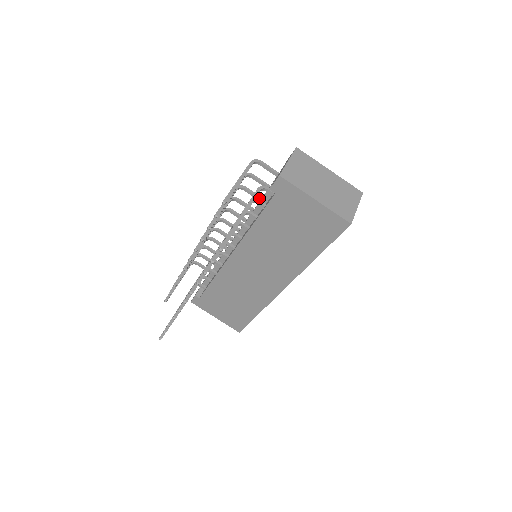
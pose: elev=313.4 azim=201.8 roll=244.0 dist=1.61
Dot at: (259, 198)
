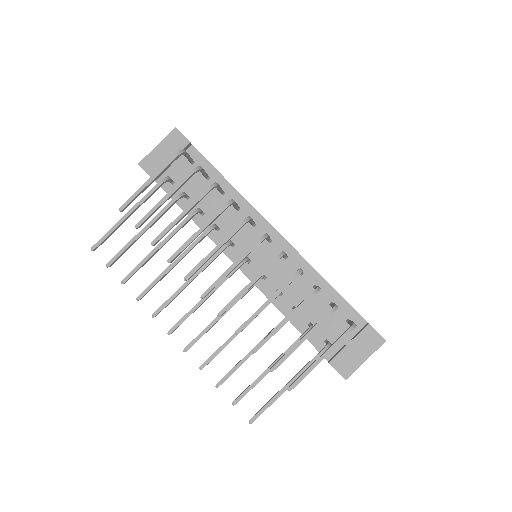
Dot at: occluded
